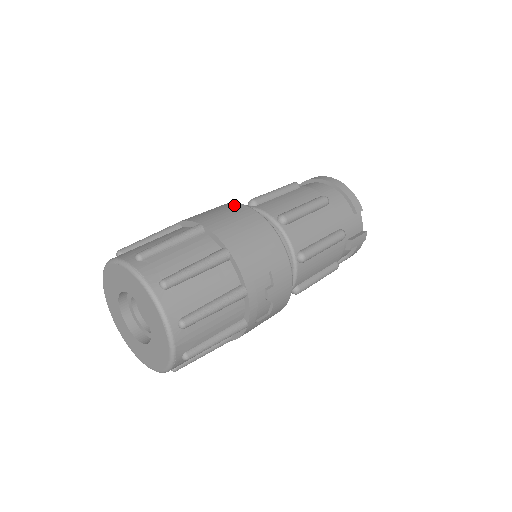
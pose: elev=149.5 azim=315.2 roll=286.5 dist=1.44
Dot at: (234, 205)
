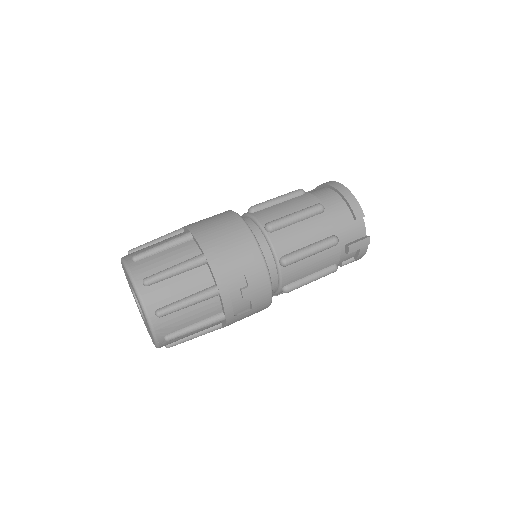
Dot at: (228, 213)
